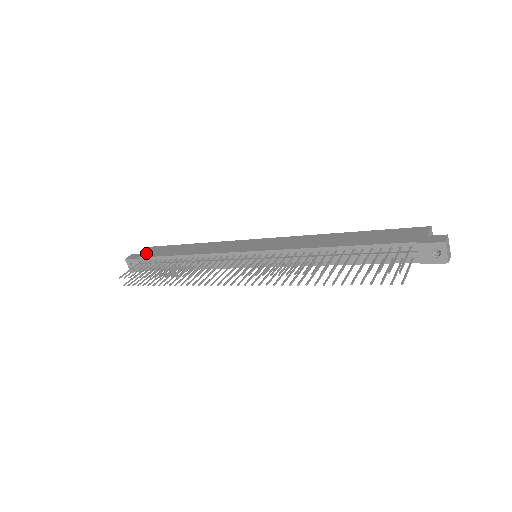
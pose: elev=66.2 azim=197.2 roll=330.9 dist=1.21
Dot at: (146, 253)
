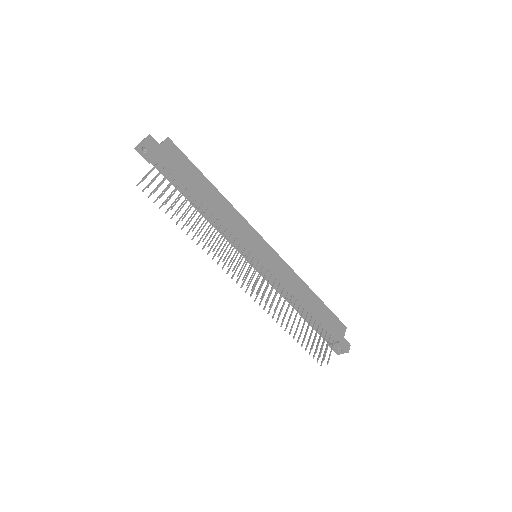
Dot at: (168, 153)
